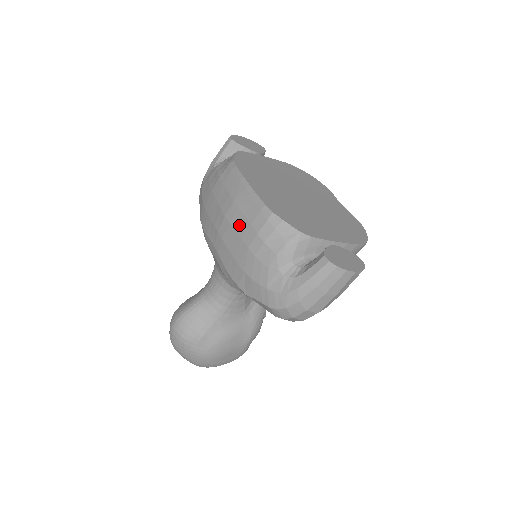
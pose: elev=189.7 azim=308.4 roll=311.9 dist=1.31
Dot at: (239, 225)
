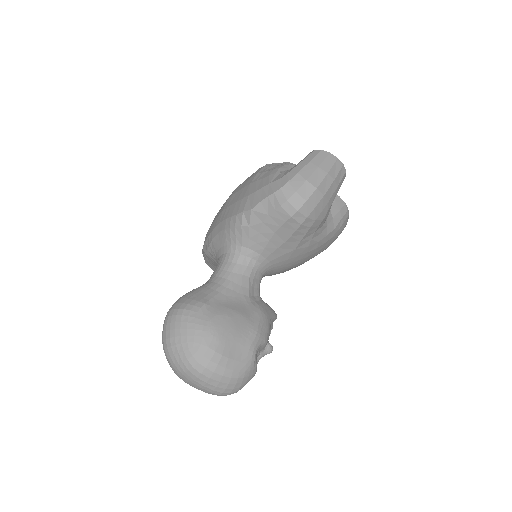
Dot at: (241, 187)
